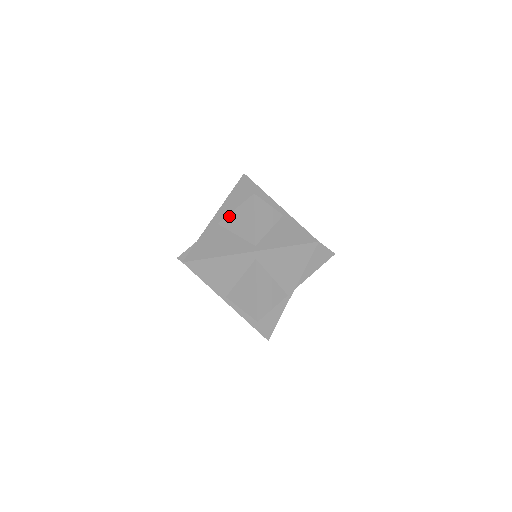
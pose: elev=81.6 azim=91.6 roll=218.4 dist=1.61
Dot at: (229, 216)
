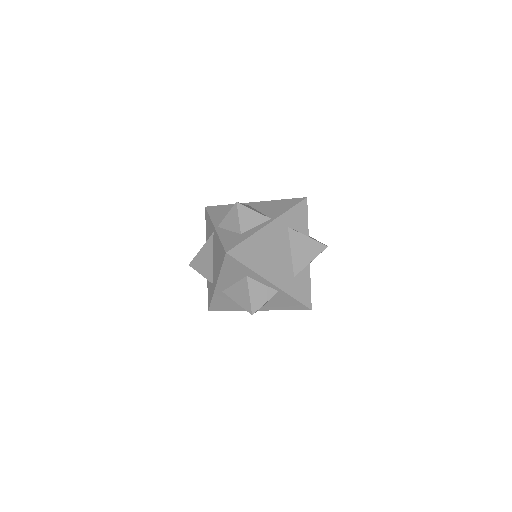
Dot at: (232, 299)
